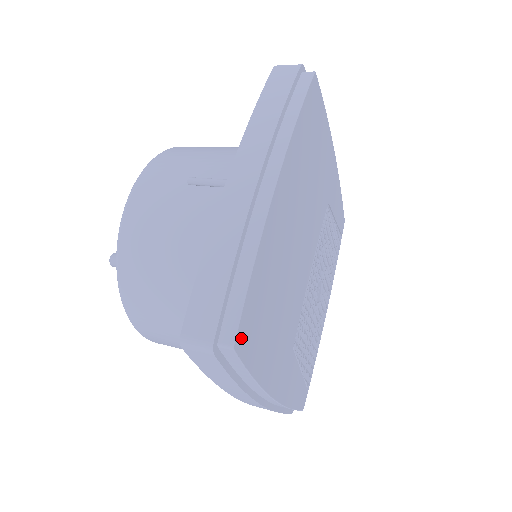
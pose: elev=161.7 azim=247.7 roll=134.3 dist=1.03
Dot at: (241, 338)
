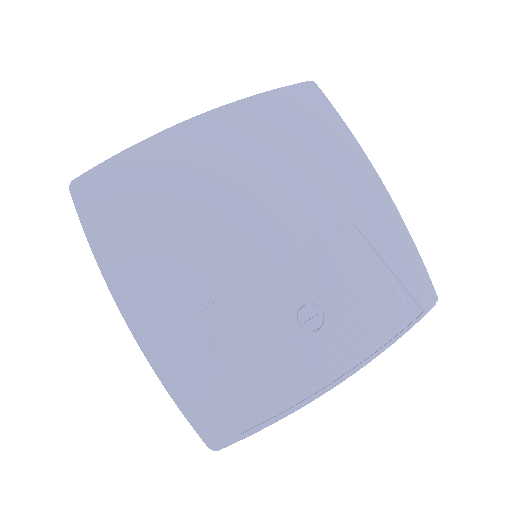
Dot at: (90, 186)
